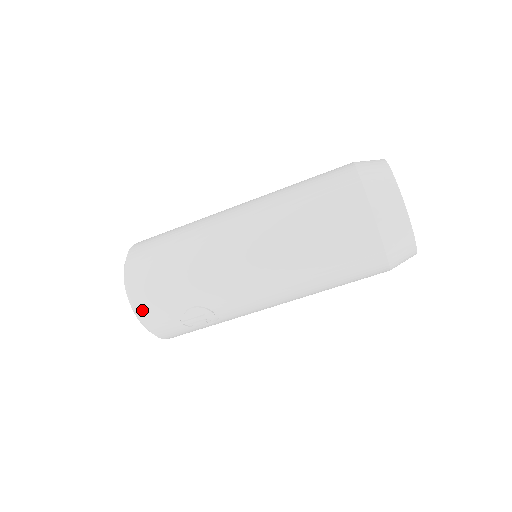
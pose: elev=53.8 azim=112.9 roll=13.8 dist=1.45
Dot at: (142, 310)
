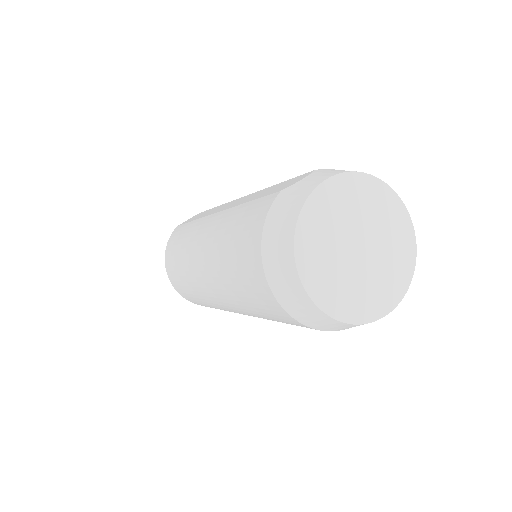
Dot at: occluded
